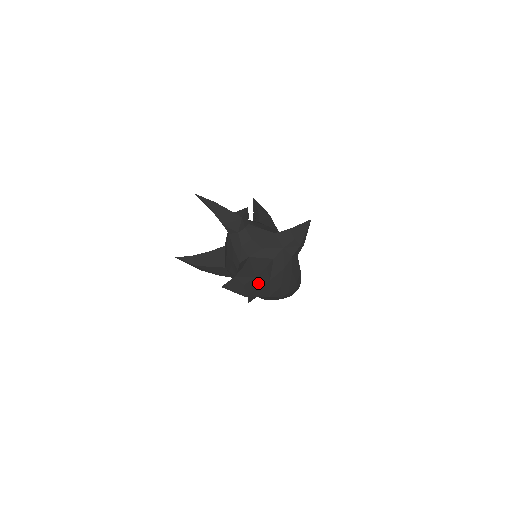
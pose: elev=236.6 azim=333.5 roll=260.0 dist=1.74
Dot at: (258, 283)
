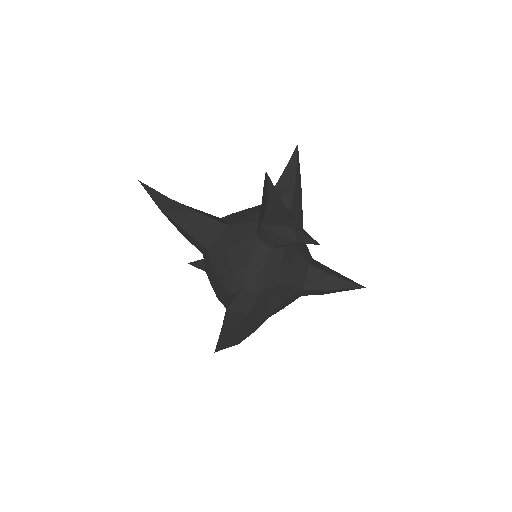
Dot at: occluded
